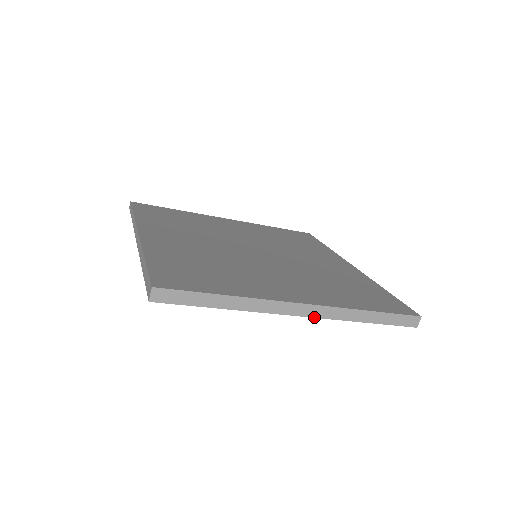
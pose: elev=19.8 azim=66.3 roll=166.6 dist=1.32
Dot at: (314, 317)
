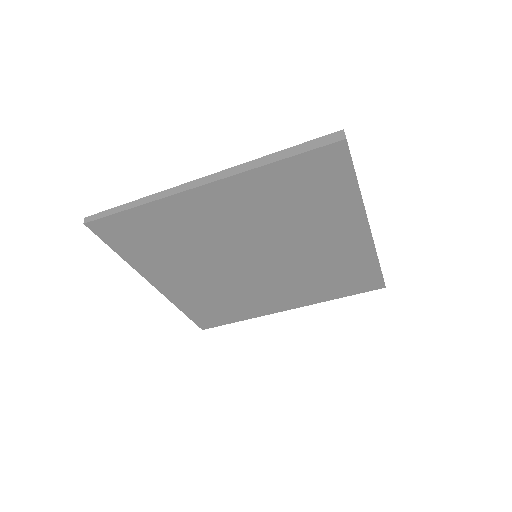
Dot at: occluded
